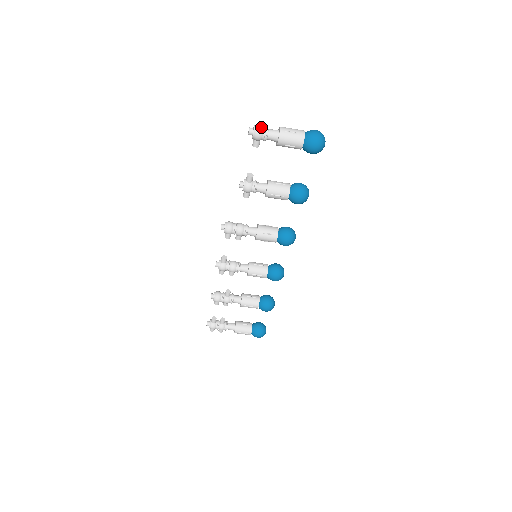
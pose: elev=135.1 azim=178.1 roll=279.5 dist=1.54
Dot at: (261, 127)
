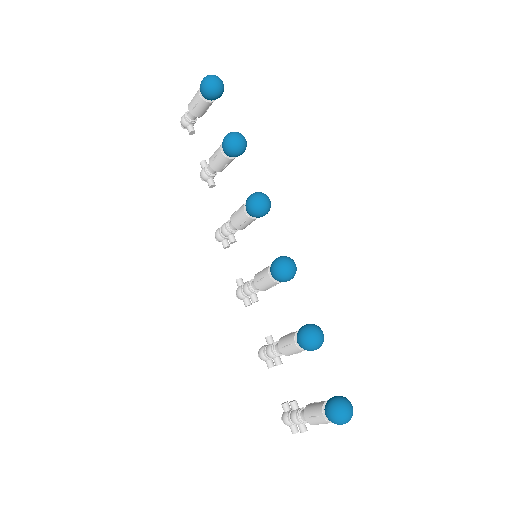
Dot at: occluded
